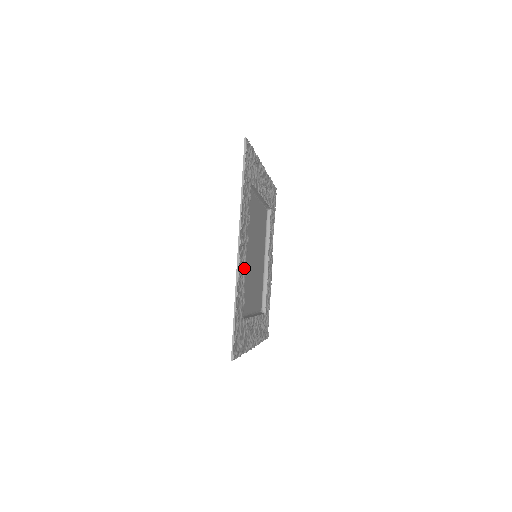
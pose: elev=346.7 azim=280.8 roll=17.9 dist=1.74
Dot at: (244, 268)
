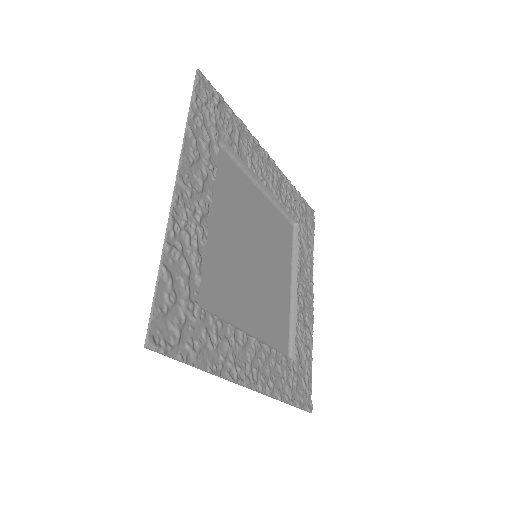
Dot at: (198, 228)
